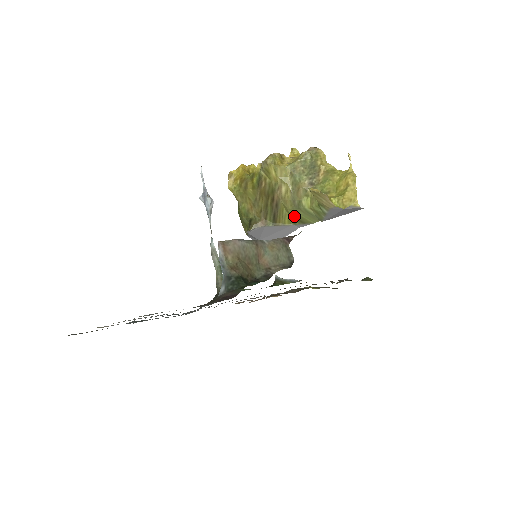
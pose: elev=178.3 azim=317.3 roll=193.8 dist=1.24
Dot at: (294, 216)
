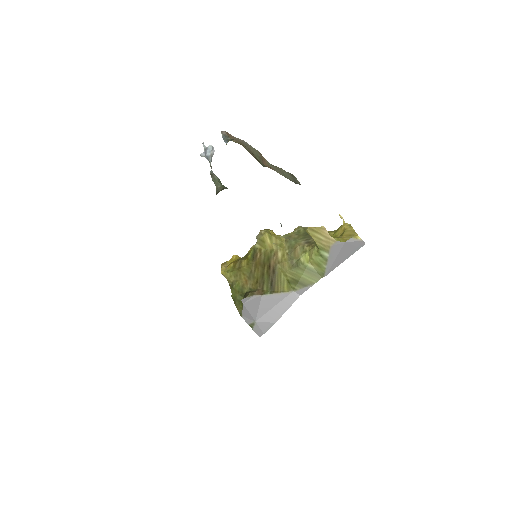
Dot at: (293, 279)
